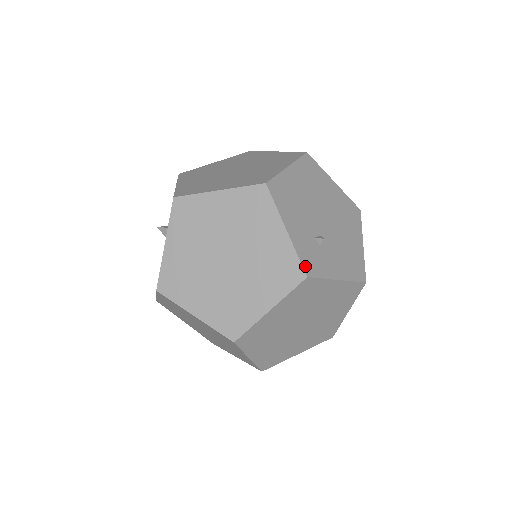
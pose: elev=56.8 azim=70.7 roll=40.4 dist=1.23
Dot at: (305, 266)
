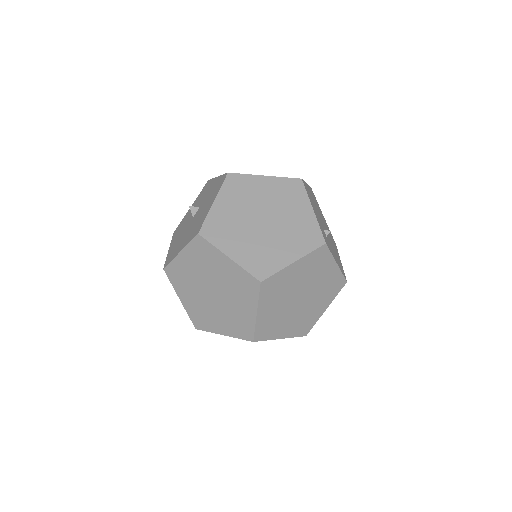
Dot at: (324, 237)
